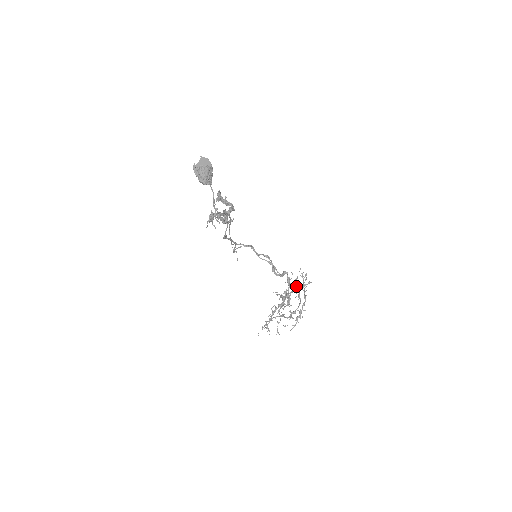
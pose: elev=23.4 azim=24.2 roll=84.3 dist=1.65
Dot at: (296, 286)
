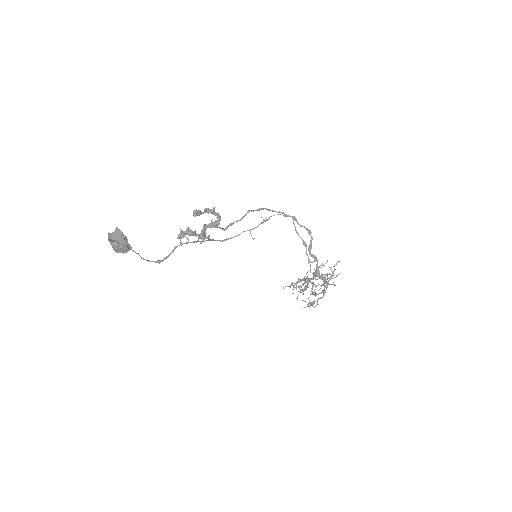
Dot at: (327, 274)
